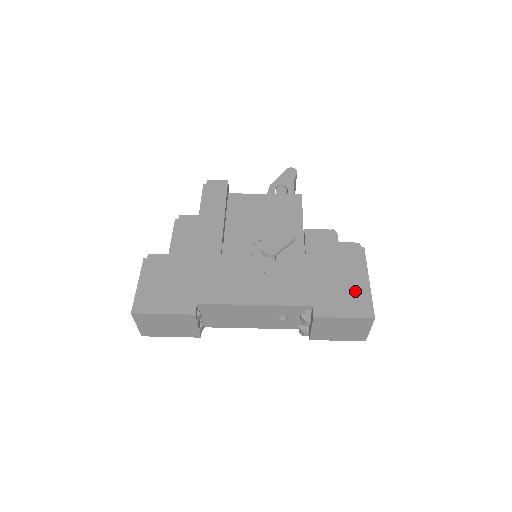
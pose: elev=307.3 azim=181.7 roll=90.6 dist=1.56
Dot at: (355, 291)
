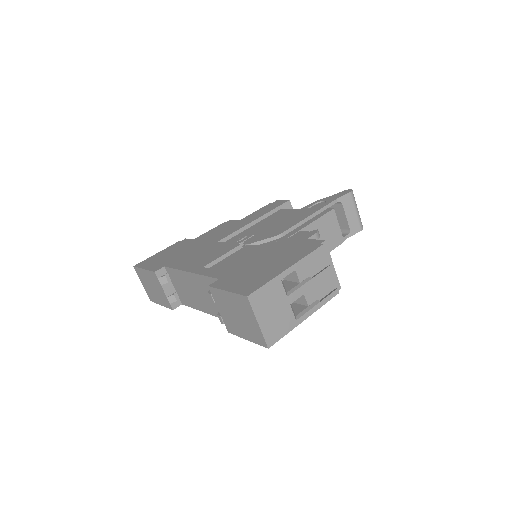
Dot at: (264, 274)
